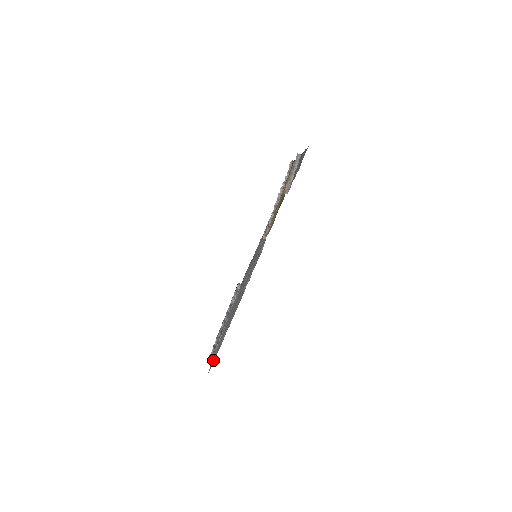
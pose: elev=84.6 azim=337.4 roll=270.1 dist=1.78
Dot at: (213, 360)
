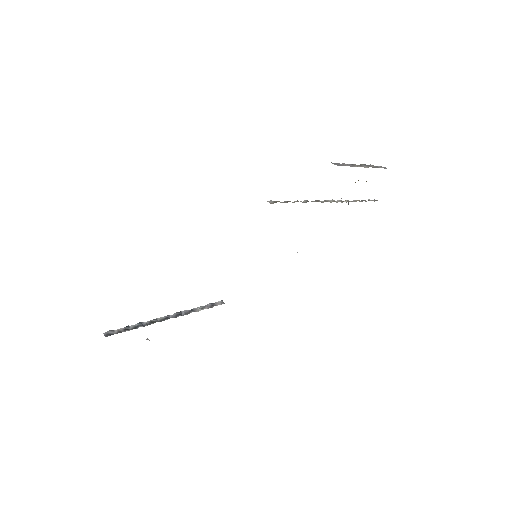
Dot at: occluded
